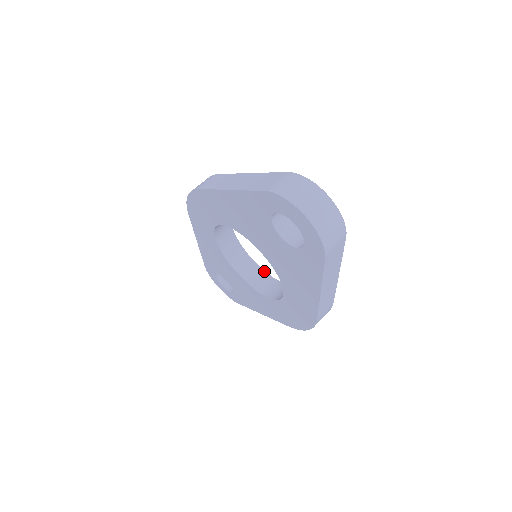
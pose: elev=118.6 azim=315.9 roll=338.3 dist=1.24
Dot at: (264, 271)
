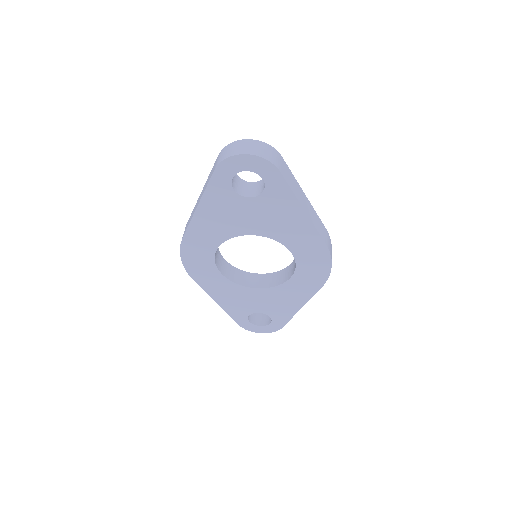
Dot at: (273, 273)
